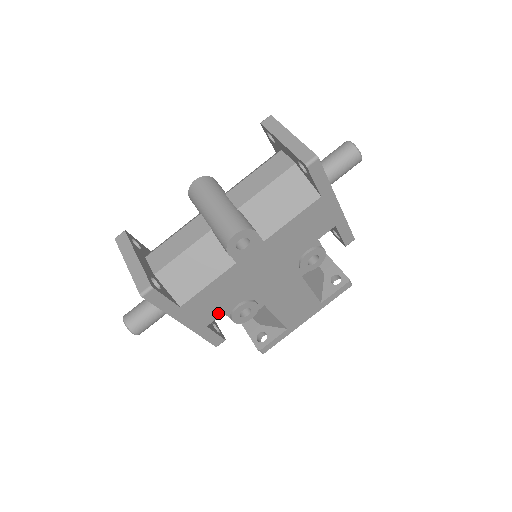
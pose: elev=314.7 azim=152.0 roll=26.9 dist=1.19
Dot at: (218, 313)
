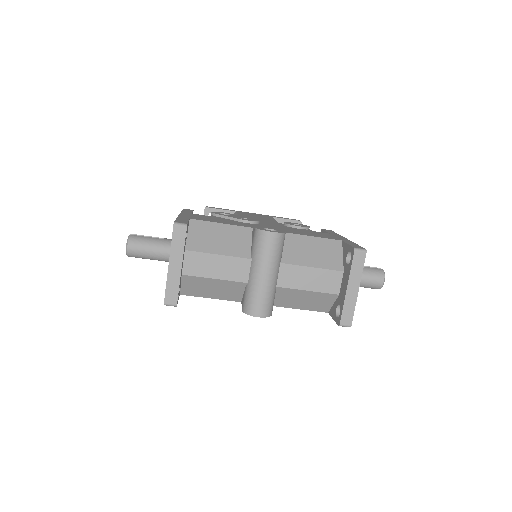
Dot at: occluded
